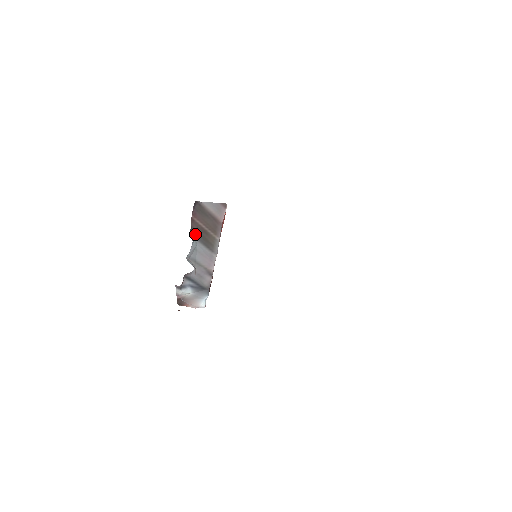
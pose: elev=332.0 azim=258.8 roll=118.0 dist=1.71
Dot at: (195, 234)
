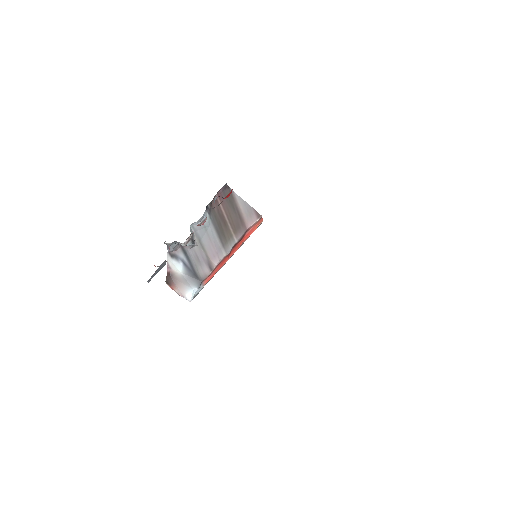
Dot at: (212, 215)
